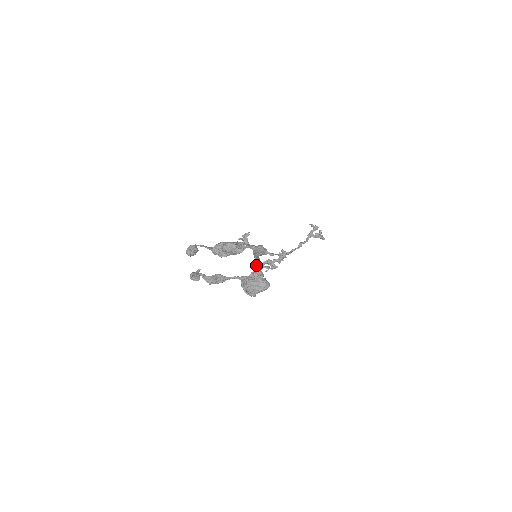
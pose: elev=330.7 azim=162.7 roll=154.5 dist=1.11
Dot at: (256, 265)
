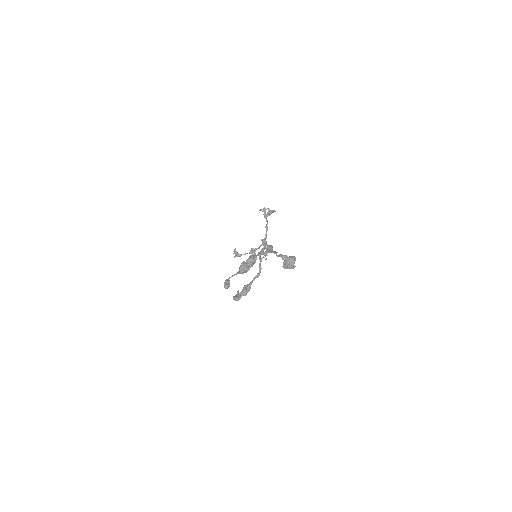
Dot at: (279, 255)
